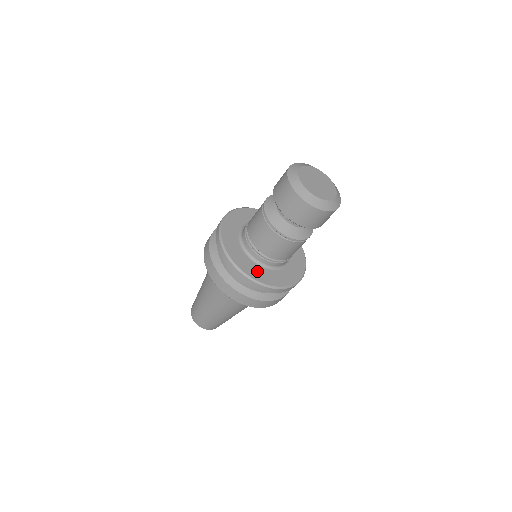
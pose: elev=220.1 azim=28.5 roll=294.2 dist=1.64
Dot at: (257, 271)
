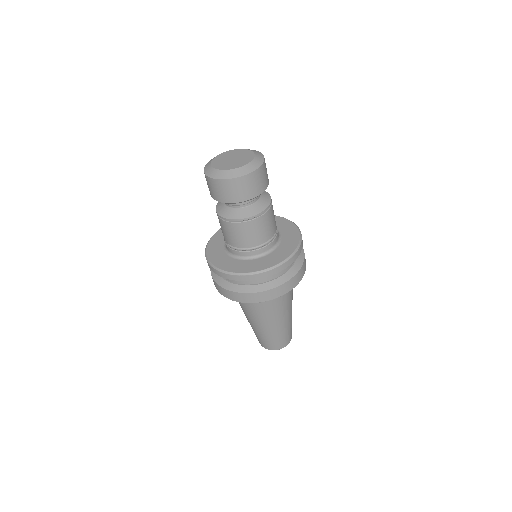
Dot at: (277, 256)
